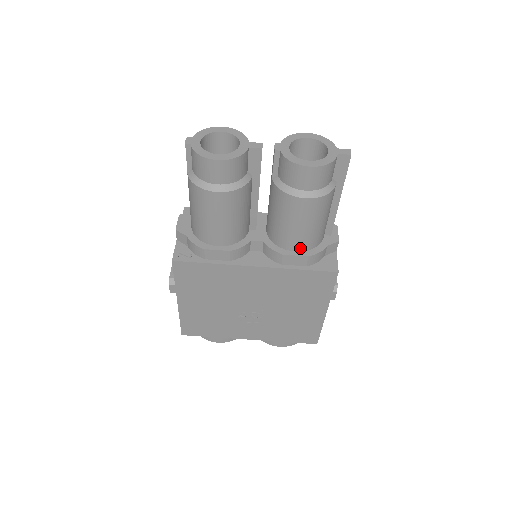
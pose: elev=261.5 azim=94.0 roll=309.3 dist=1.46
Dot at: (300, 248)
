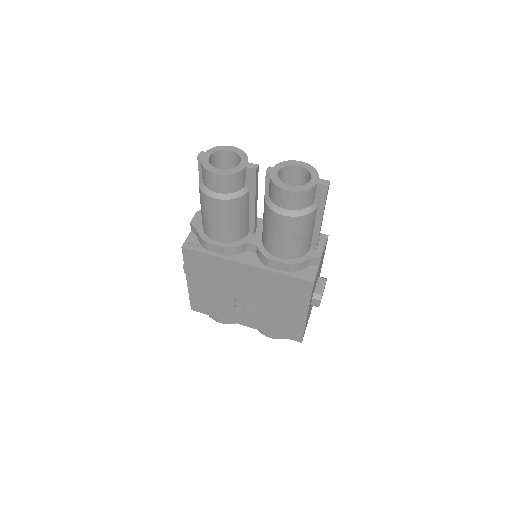
Dot at: (284, 256)
